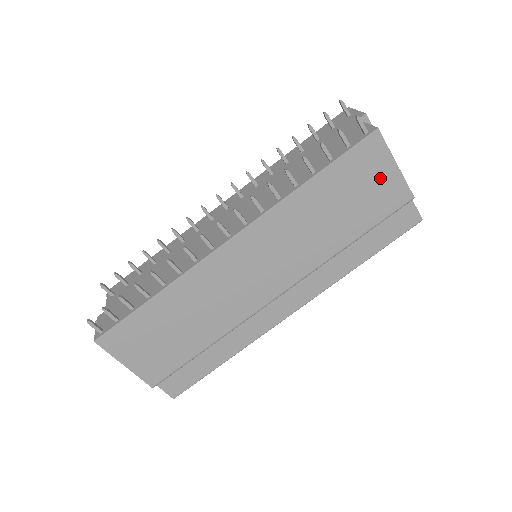
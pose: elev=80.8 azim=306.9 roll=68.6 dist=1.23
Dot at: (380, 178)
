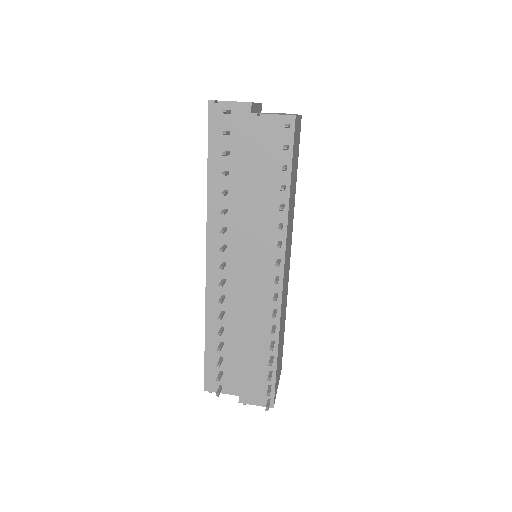
Dot at: (297, 135)
